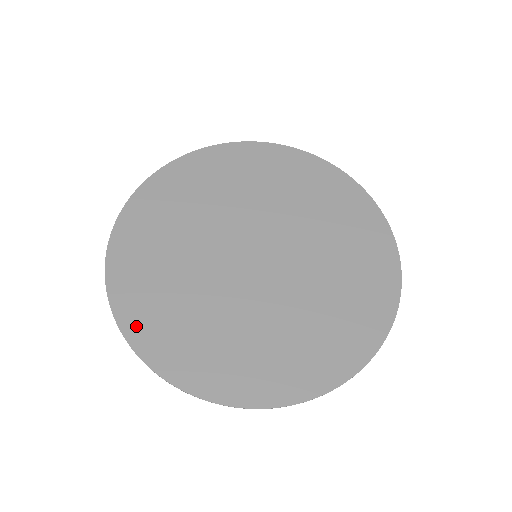
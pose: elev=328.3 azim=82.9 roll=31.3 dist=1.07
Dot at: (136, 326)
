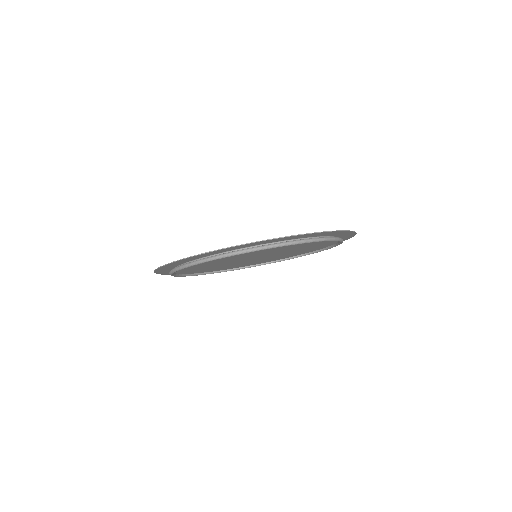
Dot at: (188, 259)
